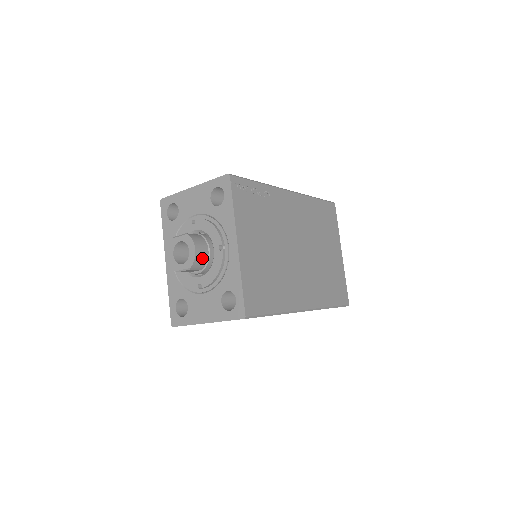
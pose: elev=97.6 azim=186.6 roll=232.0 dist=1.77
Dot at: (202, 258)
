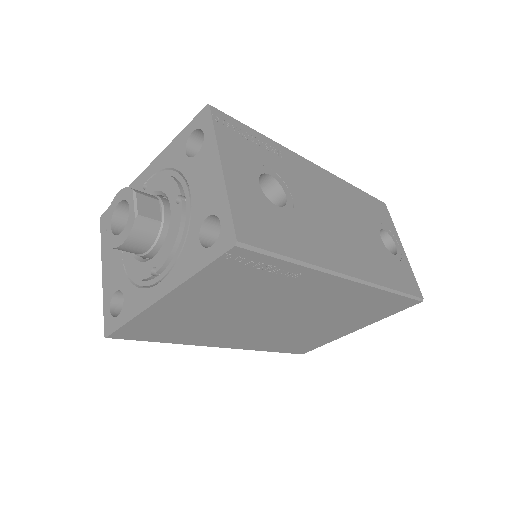
Dot at: (130, 251)
